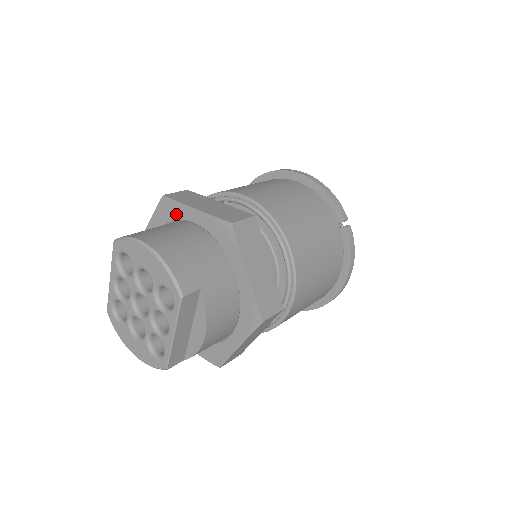
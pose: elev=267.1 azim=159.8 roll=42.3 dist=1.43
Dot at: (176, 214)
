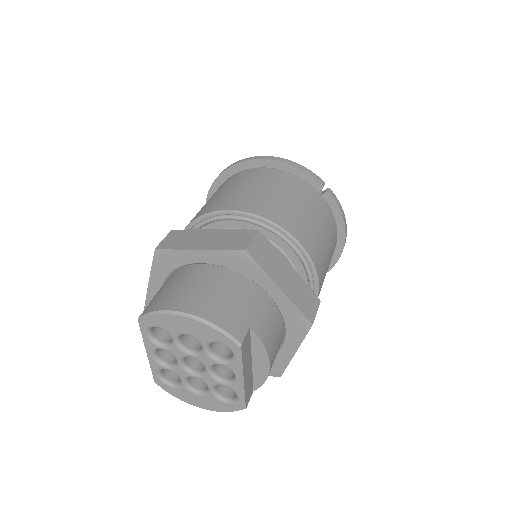
Dot at: (178, 261)
